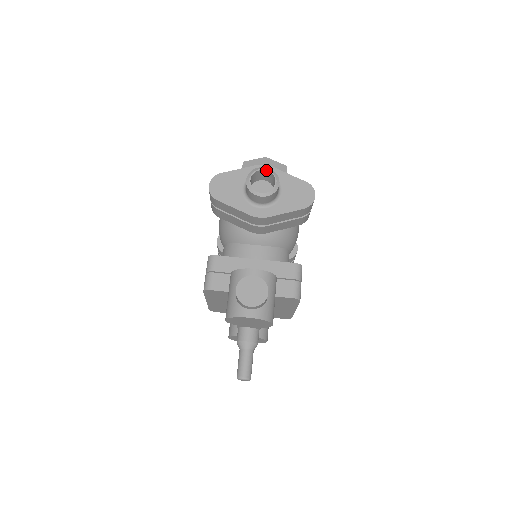
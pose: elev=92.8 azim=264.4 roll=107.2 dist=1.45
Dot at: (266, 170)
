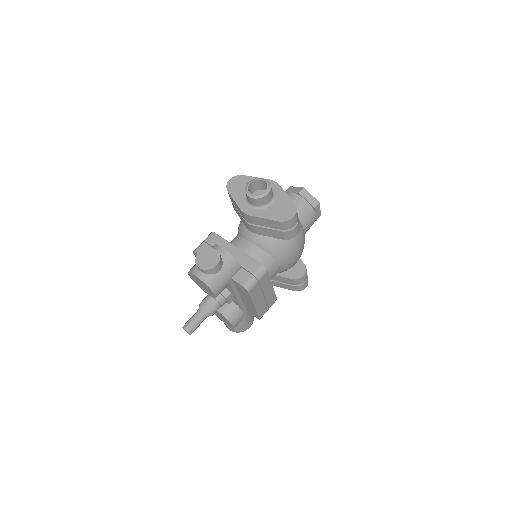
Dot at: (265, 181)
